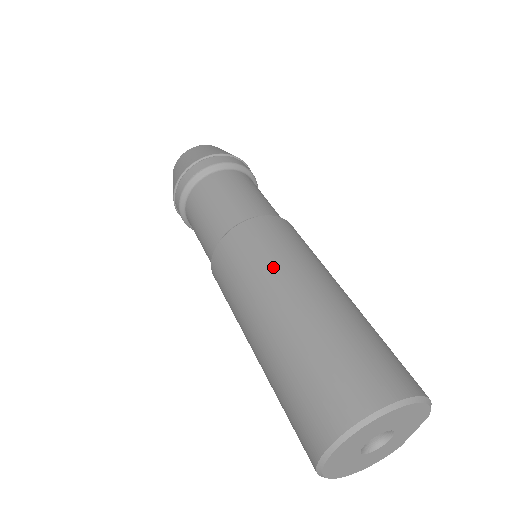
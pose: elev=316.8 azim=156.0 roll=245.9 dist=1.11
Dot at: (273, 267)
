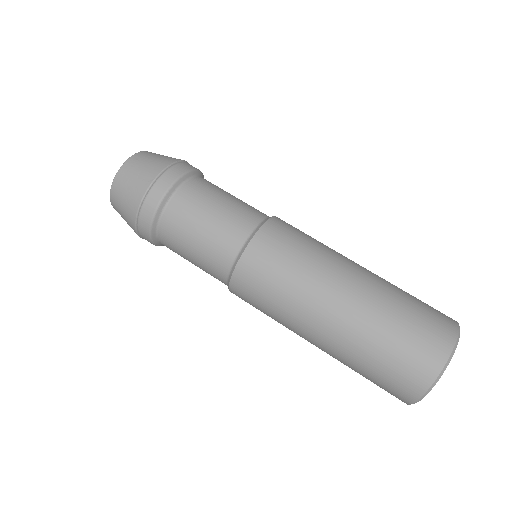
Dot at: (311, 272)
